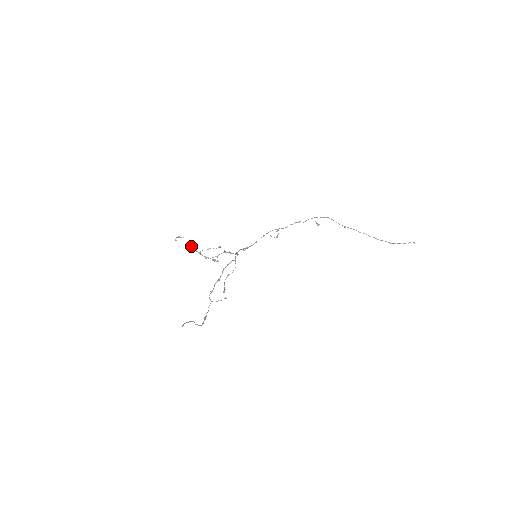
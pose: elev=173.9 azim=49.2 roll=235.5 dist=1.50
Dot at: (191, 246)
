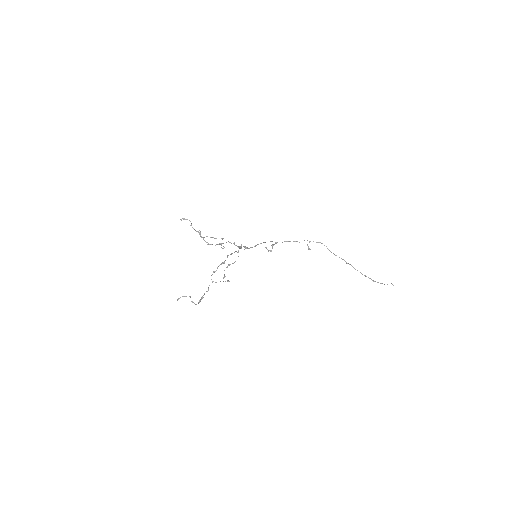
Dot at: (195, 230)
